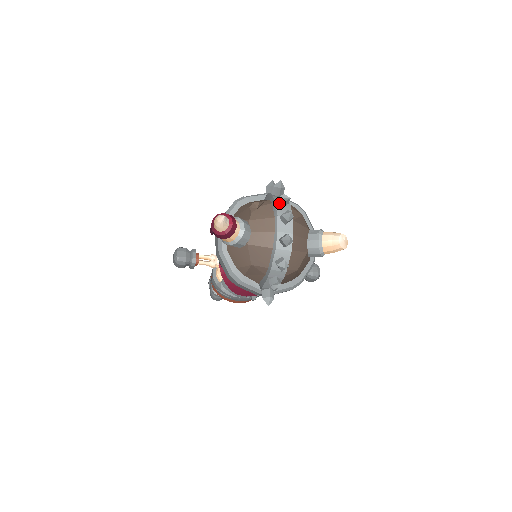
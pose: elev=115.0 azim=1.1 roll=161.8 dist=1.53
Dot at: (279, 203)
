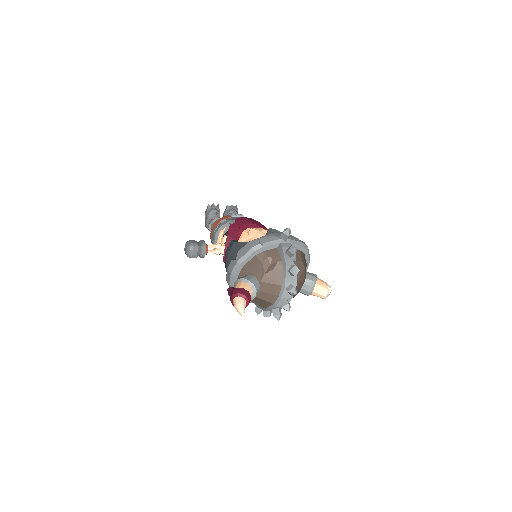
Dot at: (289, 272)
